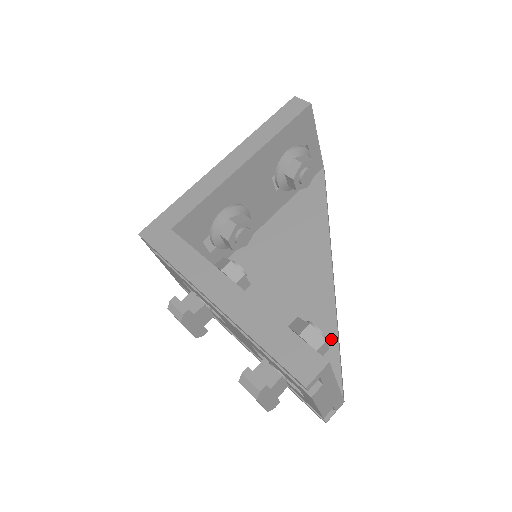
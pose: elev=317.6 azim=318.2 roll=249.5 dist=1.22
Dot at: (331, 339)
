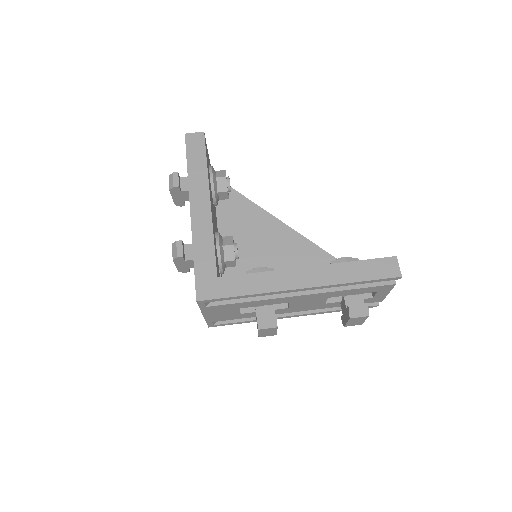
Dot at: occluded
